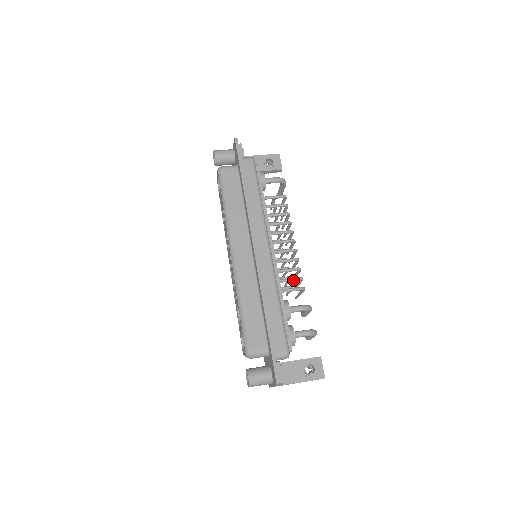
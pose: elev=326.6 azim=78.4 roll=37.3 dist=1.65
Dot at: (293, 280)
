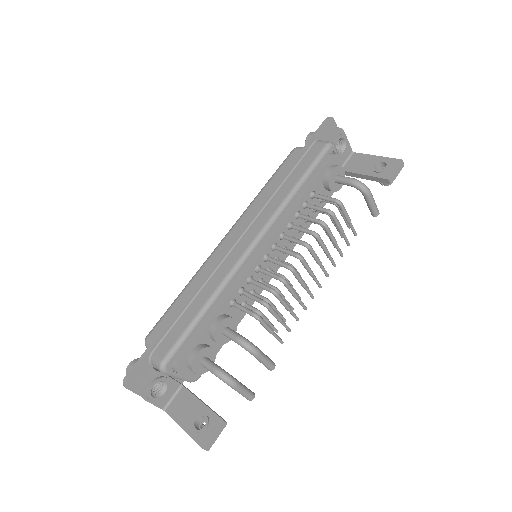
Dot at: (254, 299)
